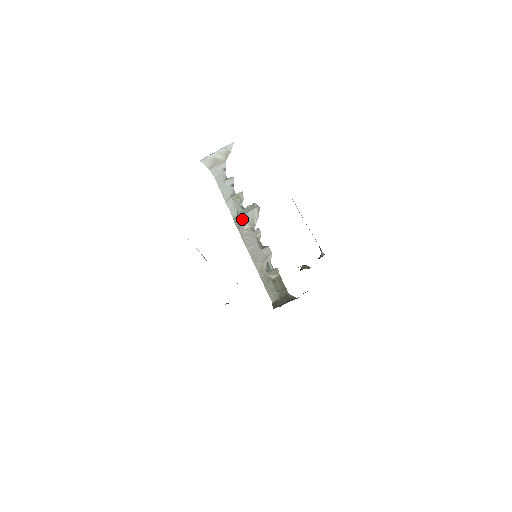
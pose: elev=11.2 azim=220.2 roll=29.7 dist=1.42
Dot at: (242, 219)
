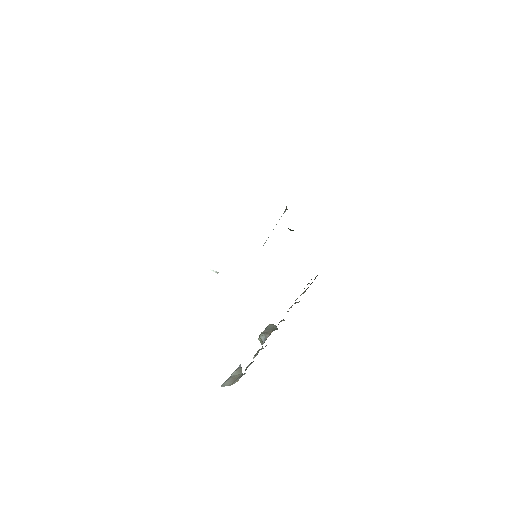
Dot at: (263, 333)
